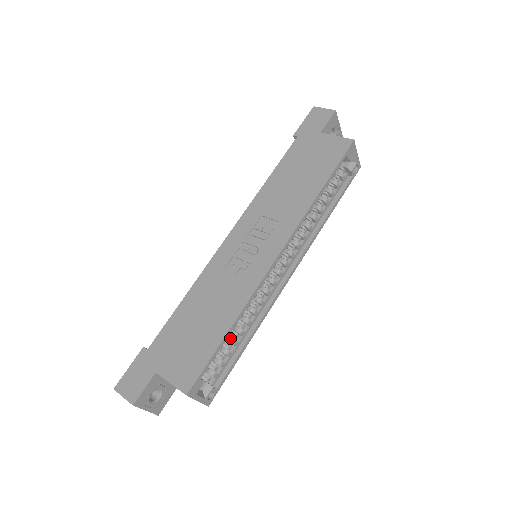
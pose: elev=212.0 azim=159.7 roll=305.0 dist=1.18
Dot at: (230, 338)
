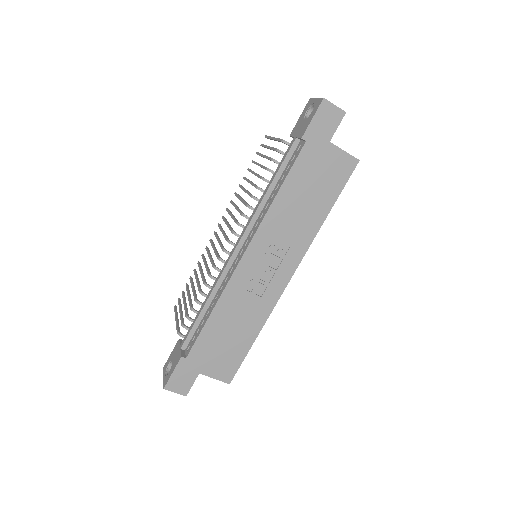
Dot at: occluded
